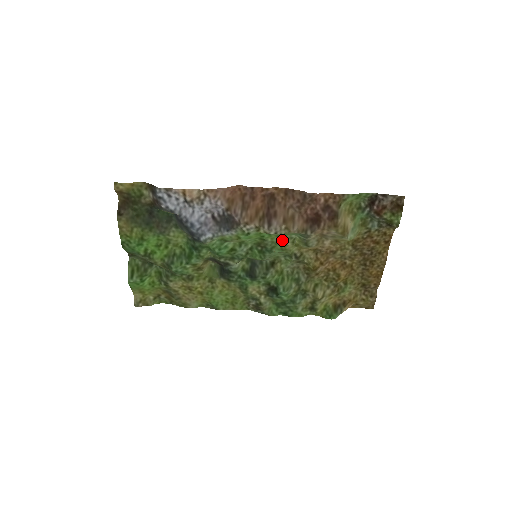
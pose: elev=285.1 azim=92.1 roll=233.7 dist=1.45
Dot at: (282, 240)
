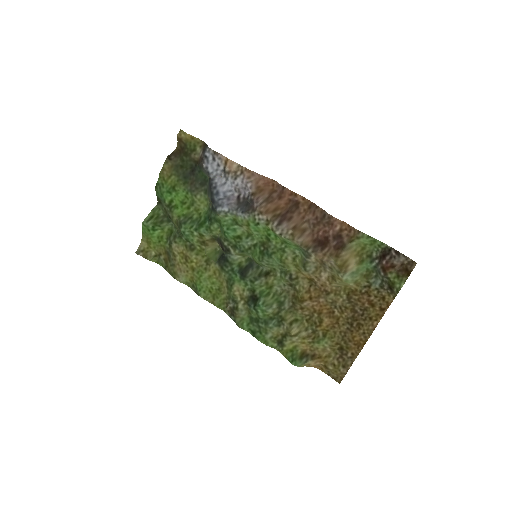
Dot at: (285, 250)
